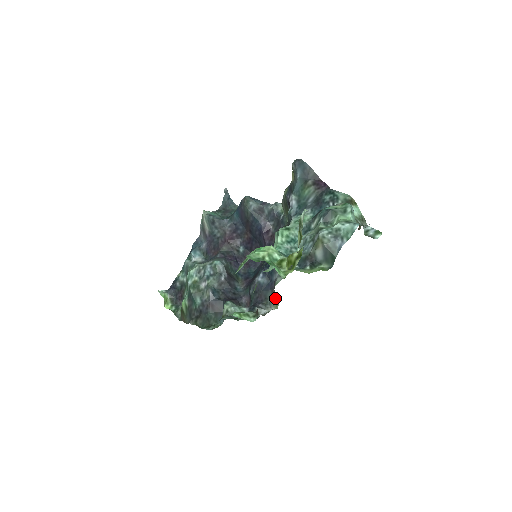
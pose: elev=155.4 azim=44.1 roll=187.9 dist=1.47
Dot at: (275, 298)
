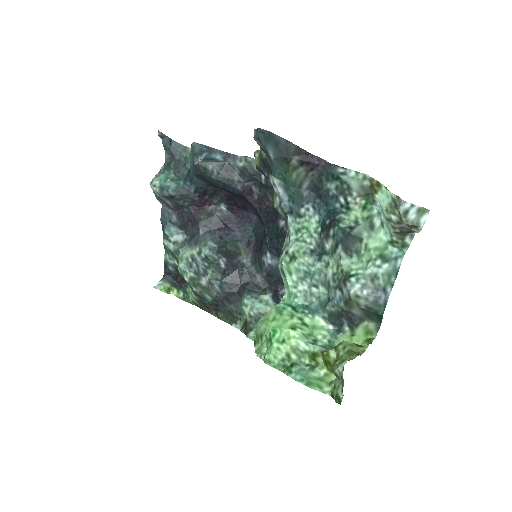
Dot at: occluded
